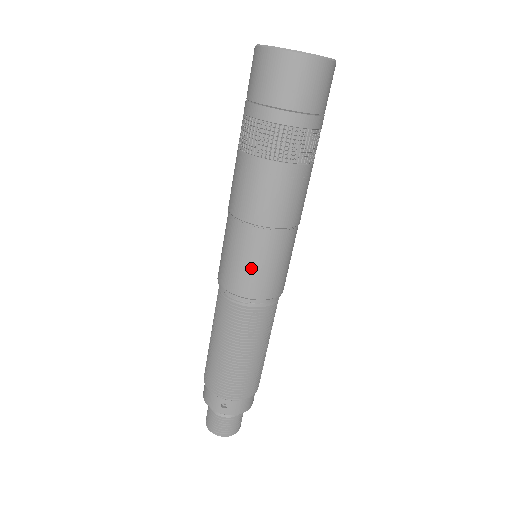
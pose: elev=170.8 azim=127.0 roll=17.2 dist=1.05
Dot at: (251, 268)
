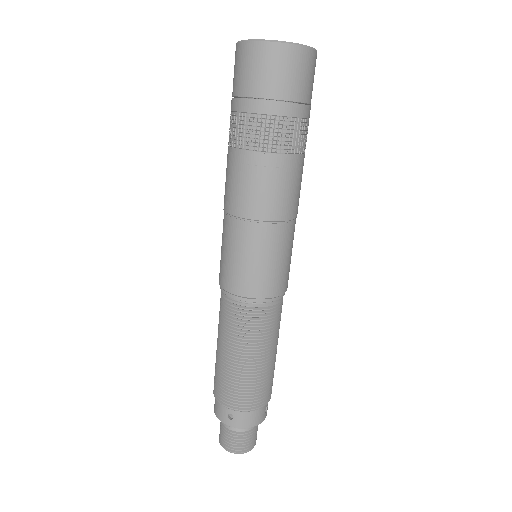
Dot at: (243, 264)
